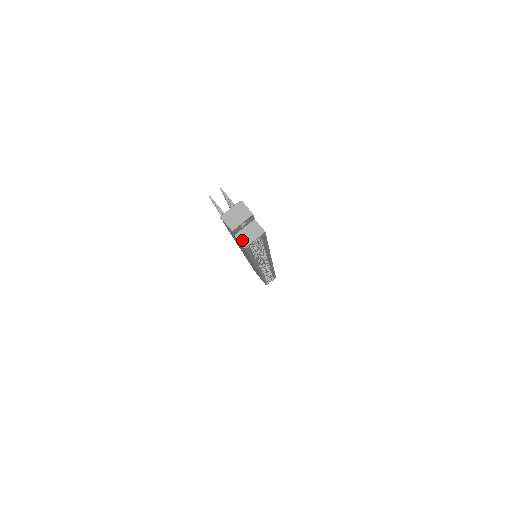
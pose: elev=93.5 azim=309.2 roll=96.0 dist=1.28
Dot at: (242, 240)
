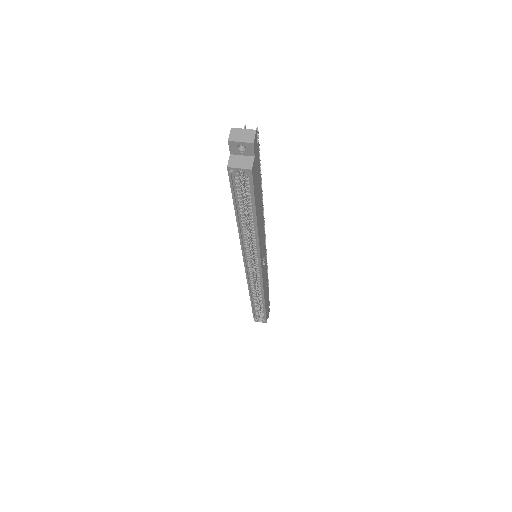
Dot at: (231, 161)
